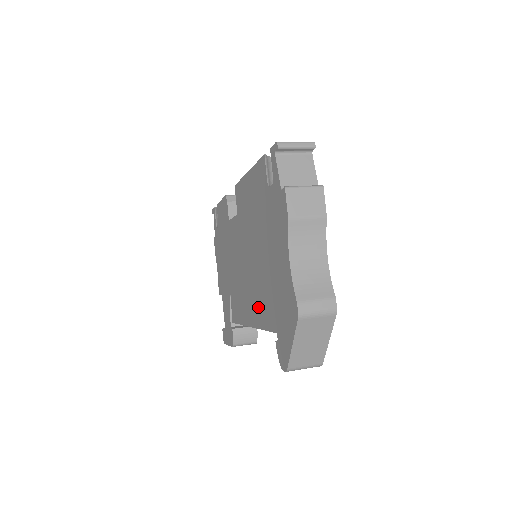
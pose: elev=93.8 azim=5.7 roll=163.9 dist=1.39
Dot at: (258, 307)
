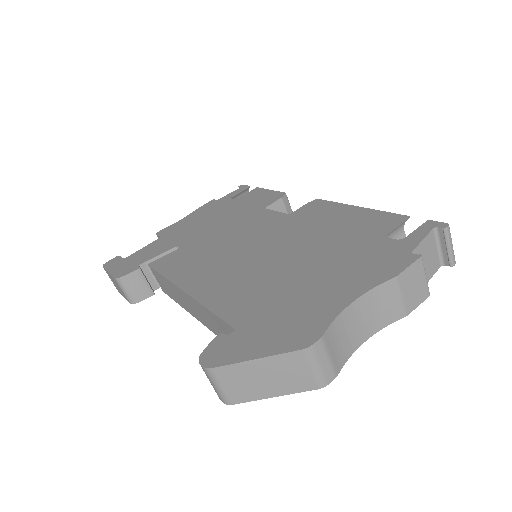
Dot at: (226, 288)
